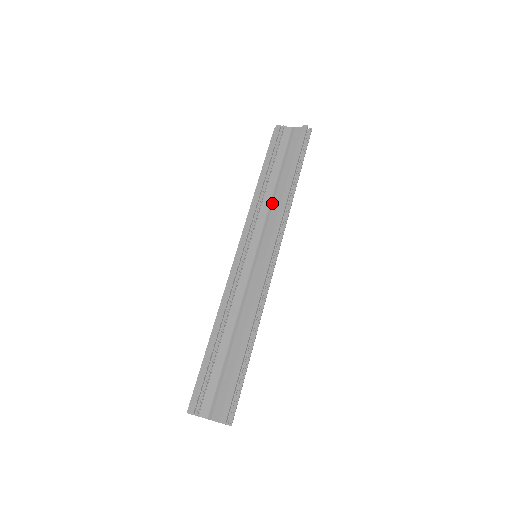
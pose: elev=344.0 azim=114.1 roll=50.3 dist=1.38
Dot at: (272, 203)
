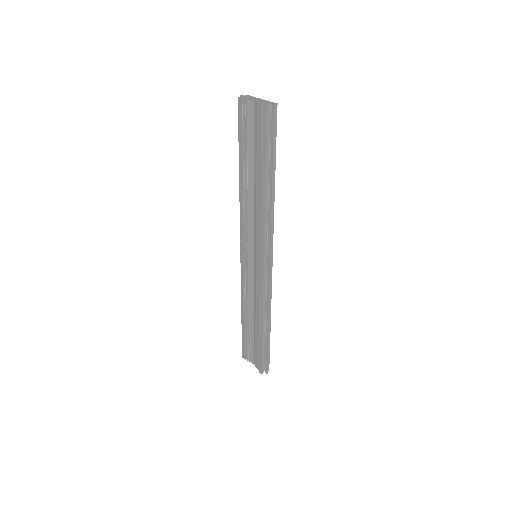
Dot at: (255, 207)
